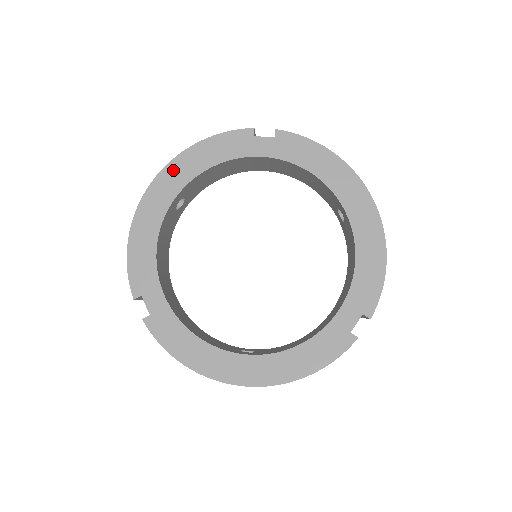
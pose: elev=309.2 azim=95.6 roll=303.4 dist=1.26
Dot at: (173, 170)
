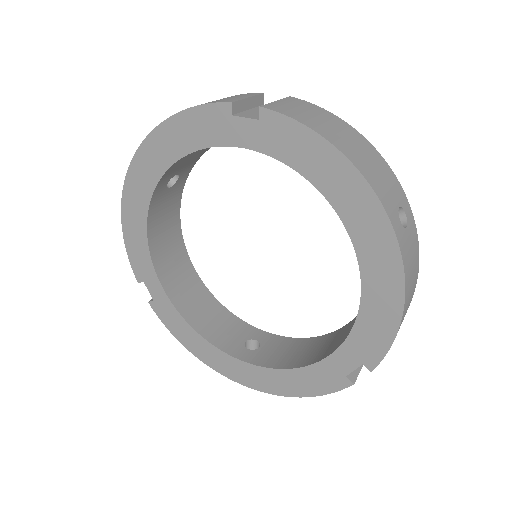
Dot at: (147, 153)
